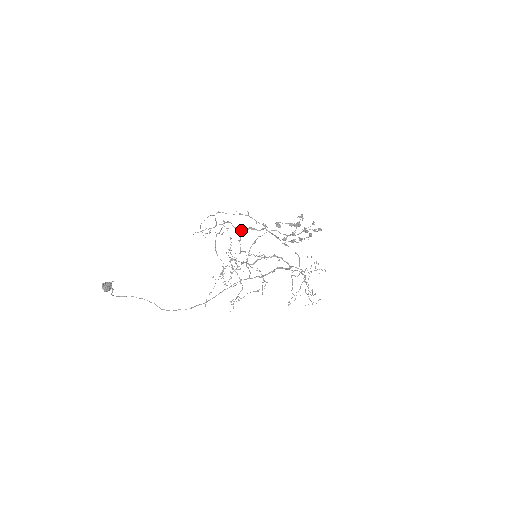
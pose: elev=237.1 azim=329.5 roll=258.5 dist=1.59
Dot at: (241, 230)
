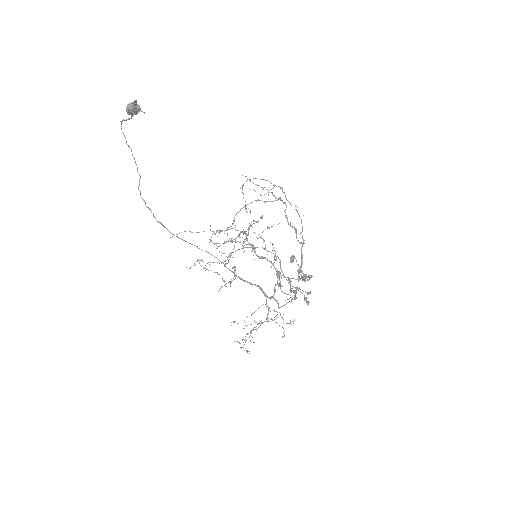
Dot at: occluded
